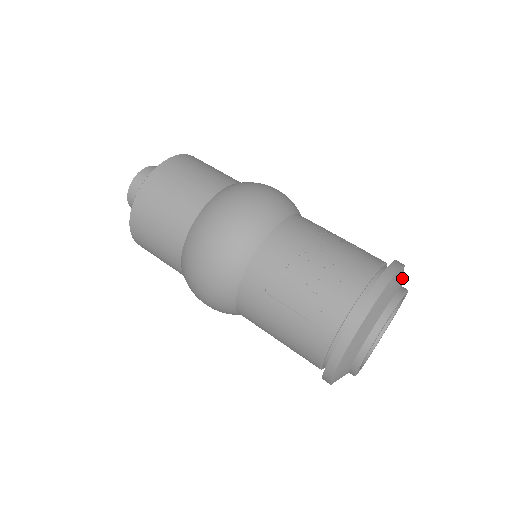
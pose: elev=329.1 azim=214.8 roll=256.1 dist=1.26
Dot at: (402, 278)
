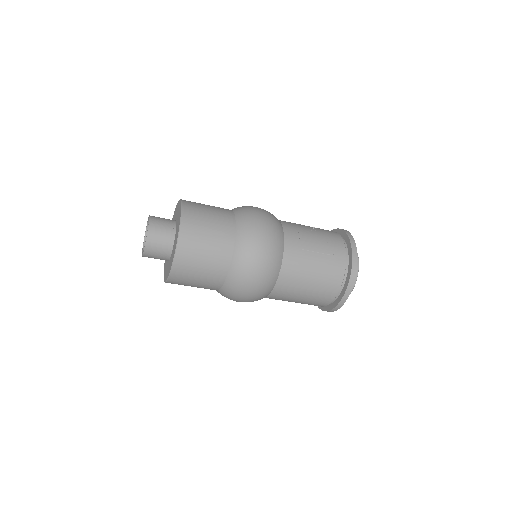
Dot at: occluded
